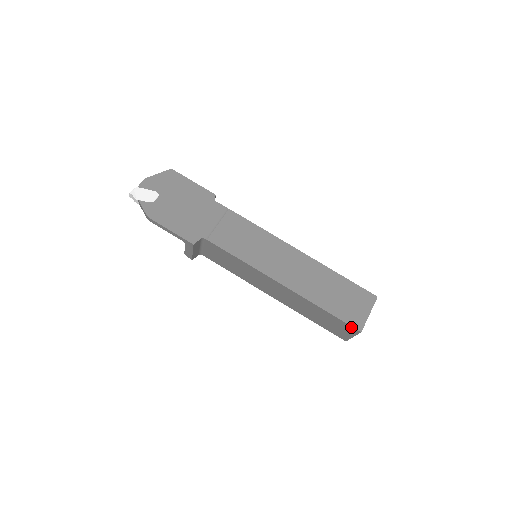
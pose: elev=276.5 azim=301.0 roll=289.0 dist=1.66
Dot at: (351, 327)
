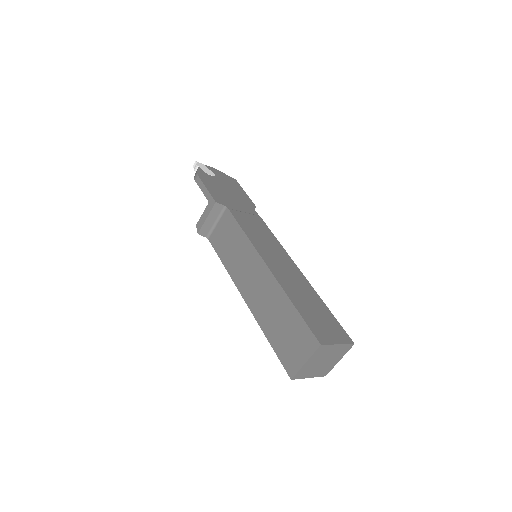
Dot at: (312, 336)
